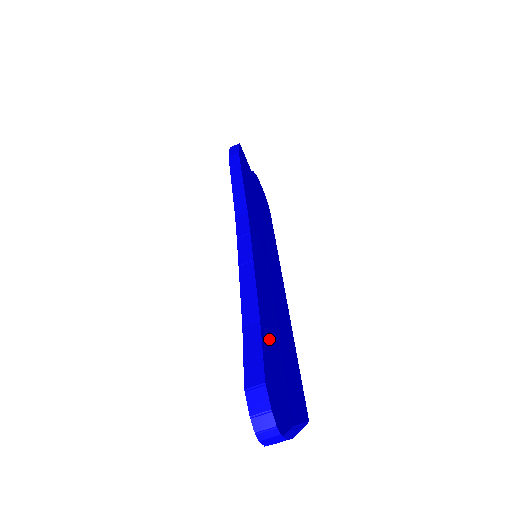
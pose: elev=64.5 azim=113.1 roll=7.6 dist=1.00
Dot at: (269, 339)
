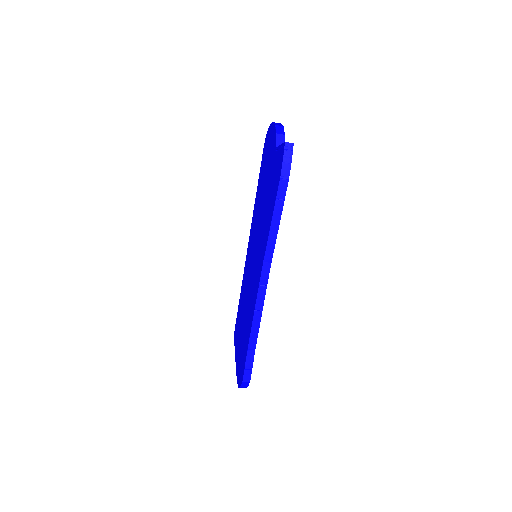
Dot at: (243, 310)
